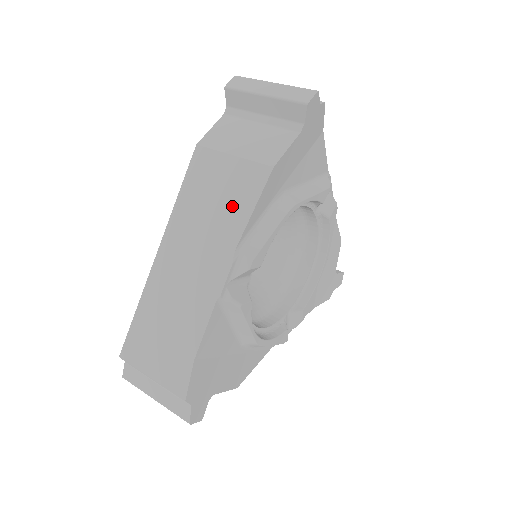
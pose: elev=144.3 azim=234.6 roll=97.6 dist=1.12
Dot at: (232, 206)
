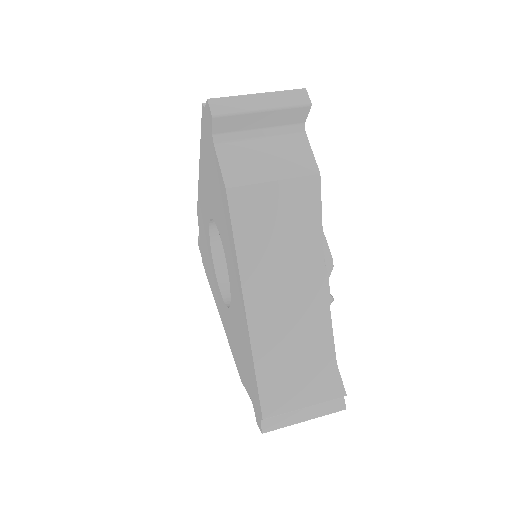
Dot at: (300, 226)
